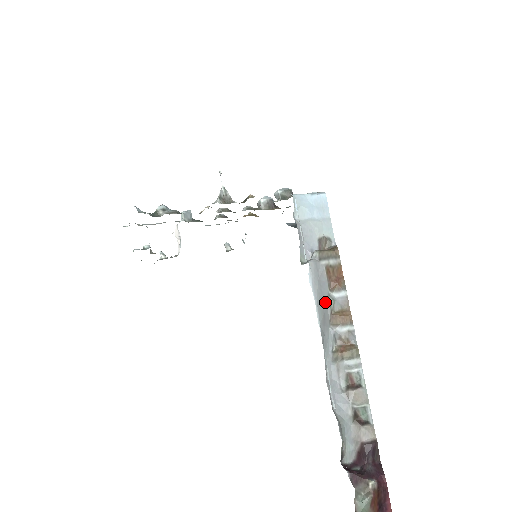
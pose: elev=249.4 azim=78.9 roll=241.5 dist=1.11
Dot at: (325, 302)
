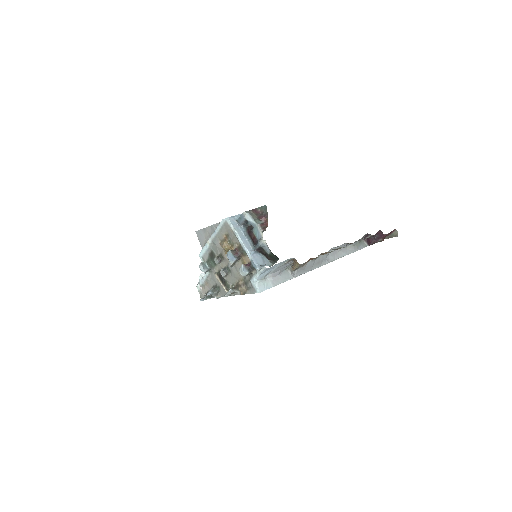
Dot at: (314, 263)
